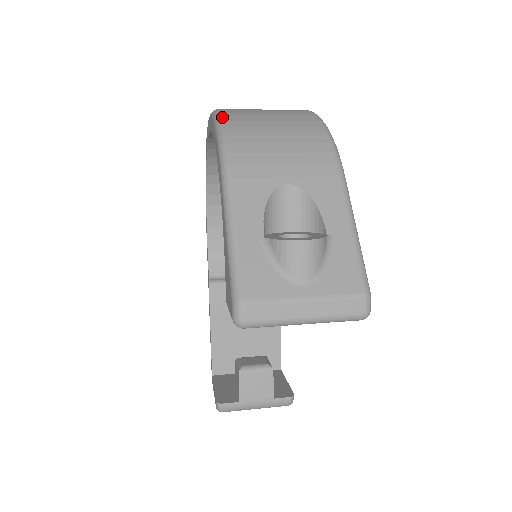
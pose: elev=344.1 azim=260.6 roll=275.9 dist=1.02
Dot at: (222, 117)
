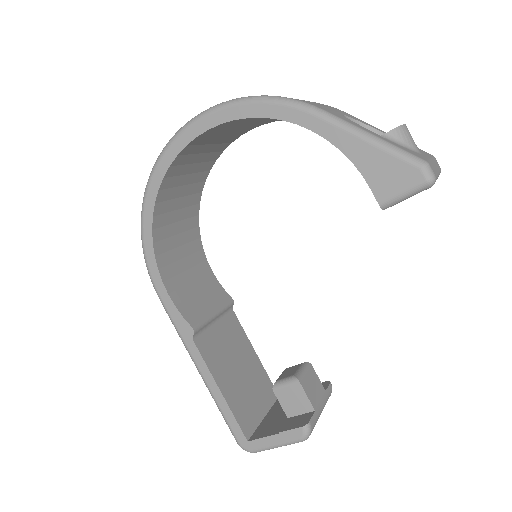
Dot at: occluded
